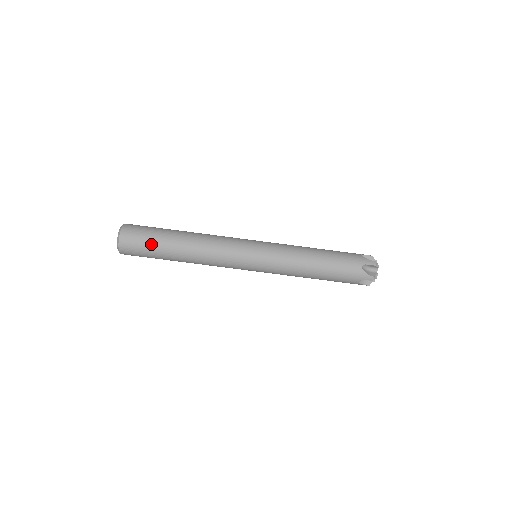
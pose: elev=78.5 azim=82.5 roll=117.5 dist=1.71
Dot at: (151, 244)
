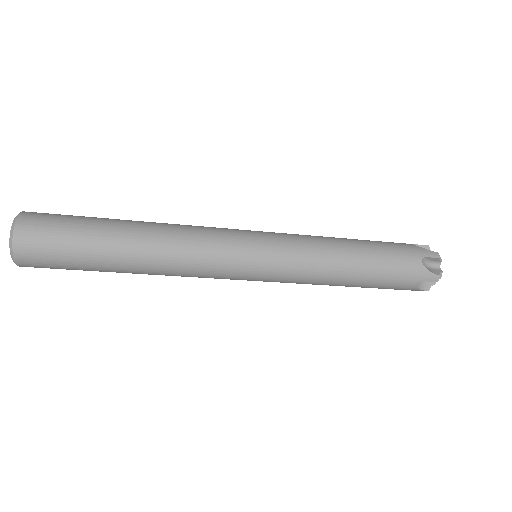
Dot at: (76, 267)
